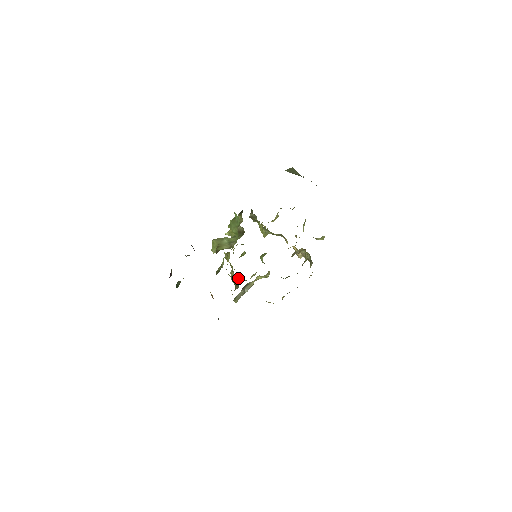
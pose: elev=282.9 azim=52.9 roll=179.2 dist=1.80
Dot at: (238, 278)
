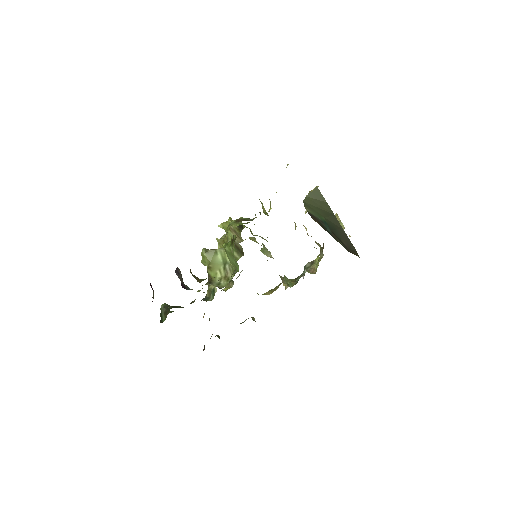
Dot at: occluded
